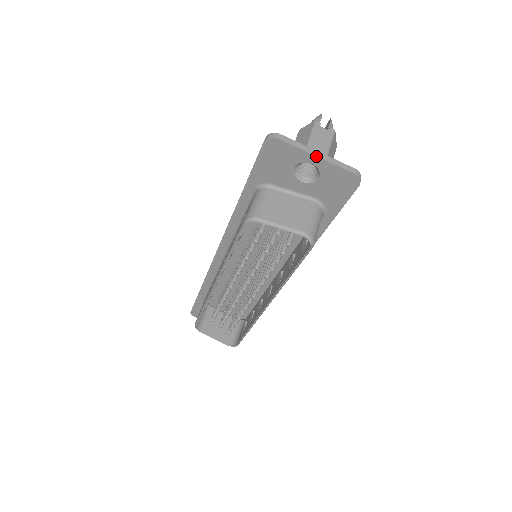
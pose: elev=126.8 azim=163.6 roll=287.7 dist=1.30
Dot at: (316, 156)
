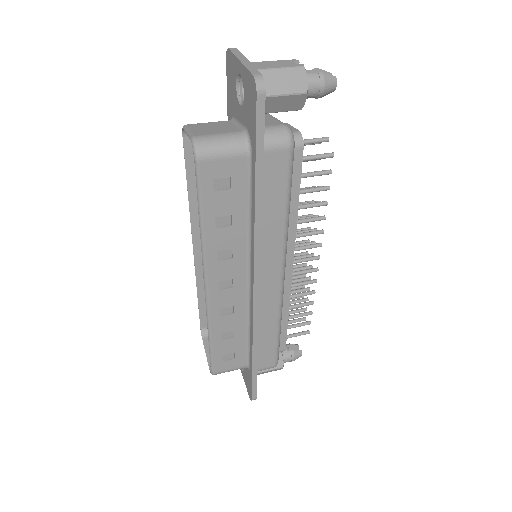
Dot at: (240, 61)
